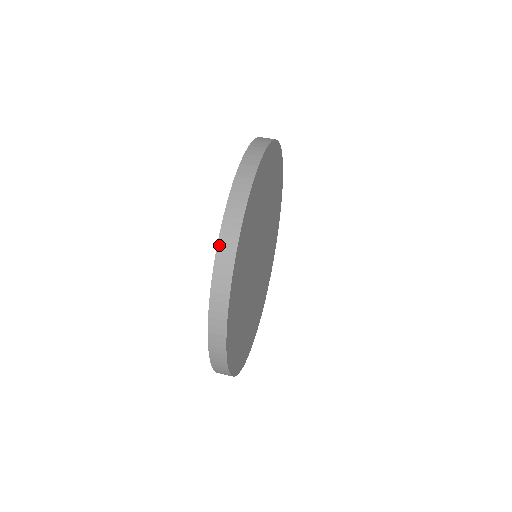
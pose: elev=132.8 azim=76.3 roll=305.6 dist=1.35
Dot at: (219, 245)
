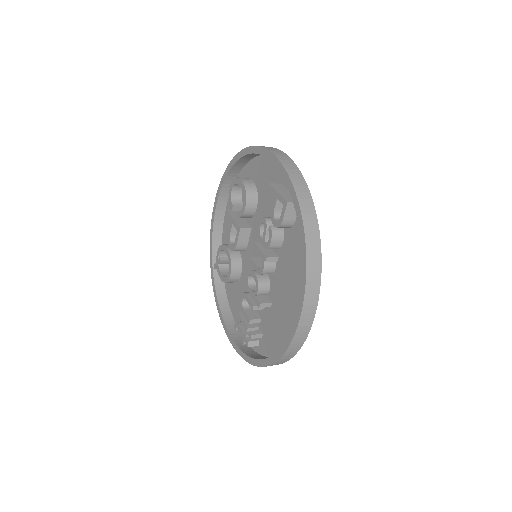
Dot at: (277, 156)
